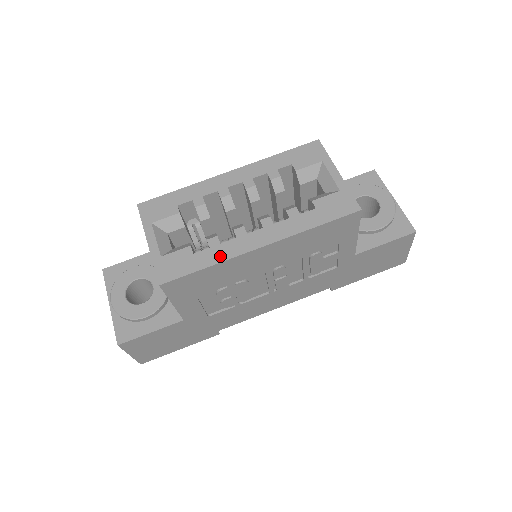
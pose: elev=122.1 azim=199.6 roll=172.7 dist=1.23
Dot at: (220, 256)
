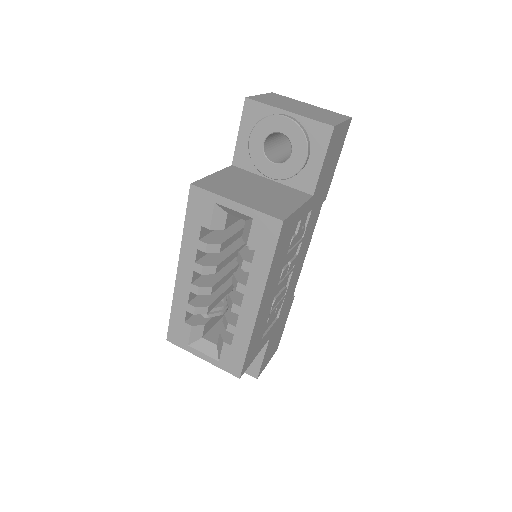
Dot at: (245, 335)
